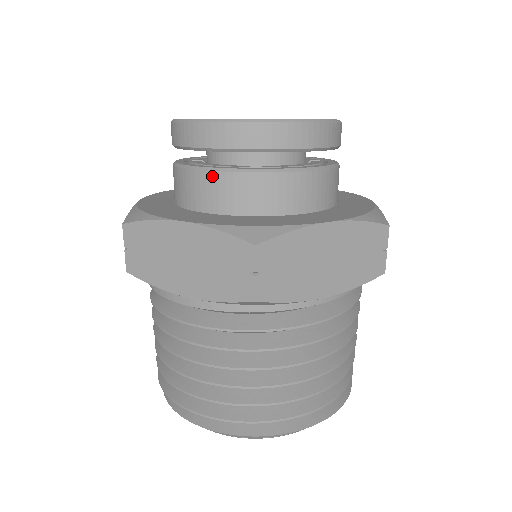
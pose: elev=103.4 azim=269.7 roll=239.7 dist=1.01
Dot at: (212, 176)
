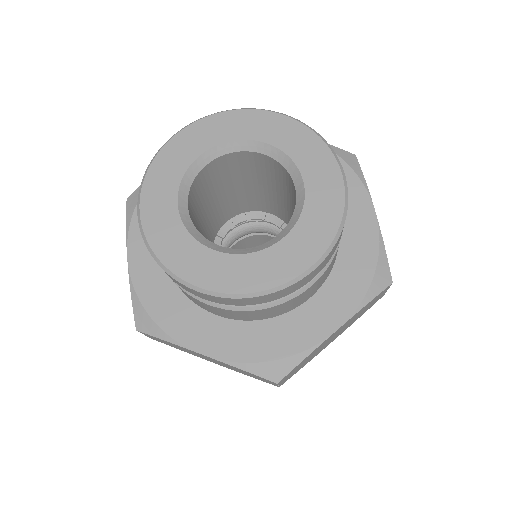
Dot at: (216, 308)
